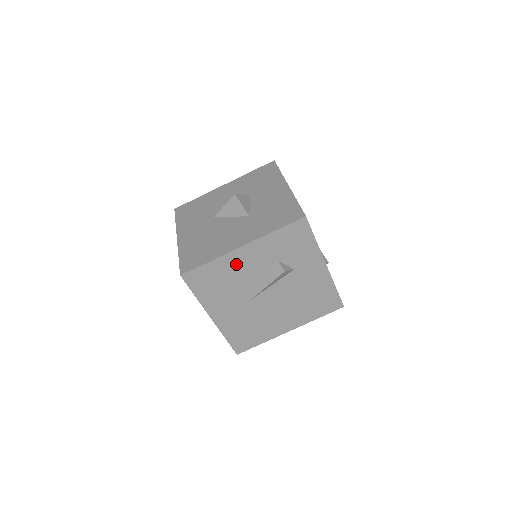
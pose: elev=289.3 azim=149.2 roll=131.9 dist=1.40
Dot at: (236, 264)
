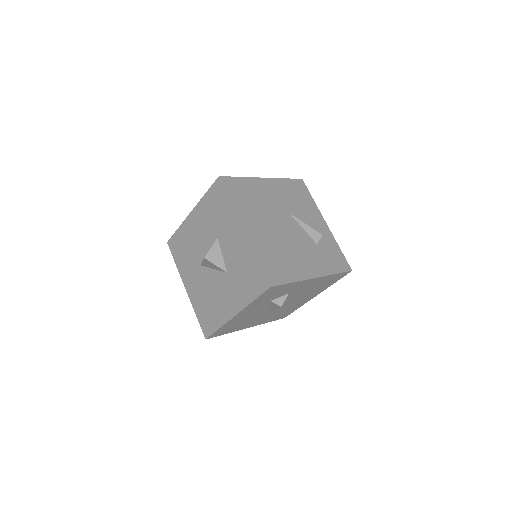
Dot at: (240, 318)
